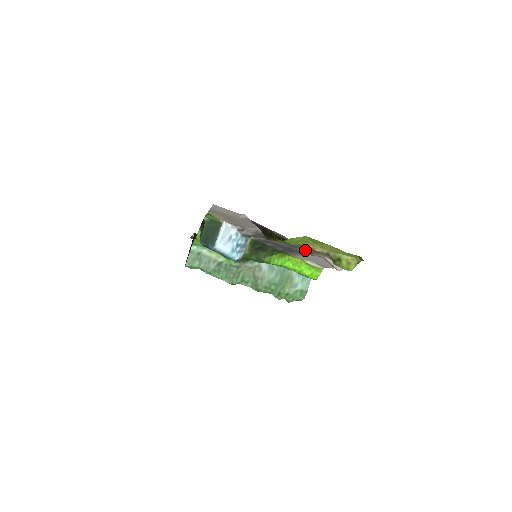
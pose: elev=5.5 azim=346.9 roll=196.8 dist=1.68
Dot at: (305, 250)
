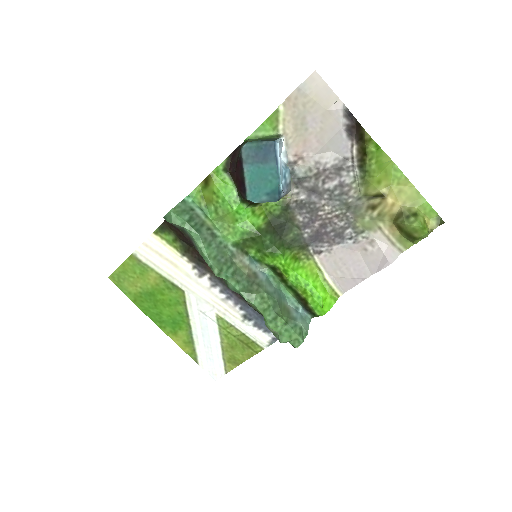
Dot at: (353, 224)
